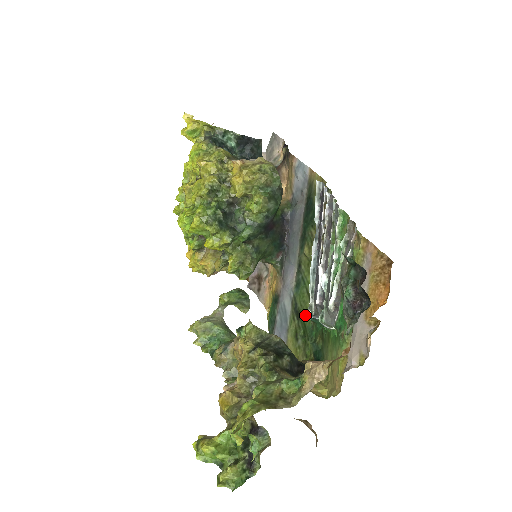
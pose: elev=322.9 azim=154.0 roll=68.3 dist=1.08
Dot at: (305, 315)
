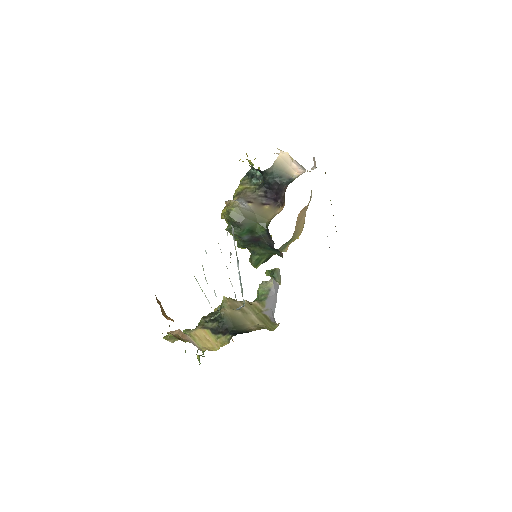
Dot at: (244, 304)
